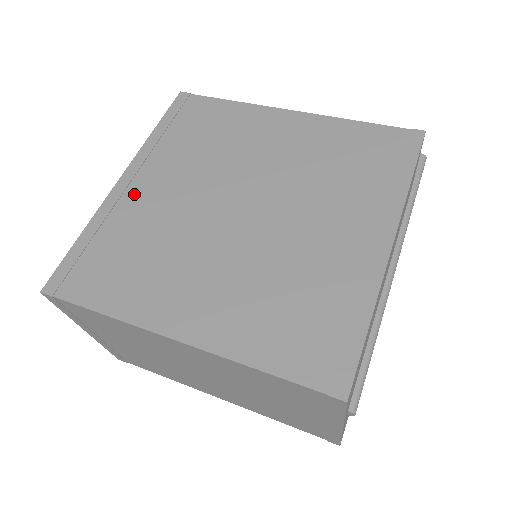
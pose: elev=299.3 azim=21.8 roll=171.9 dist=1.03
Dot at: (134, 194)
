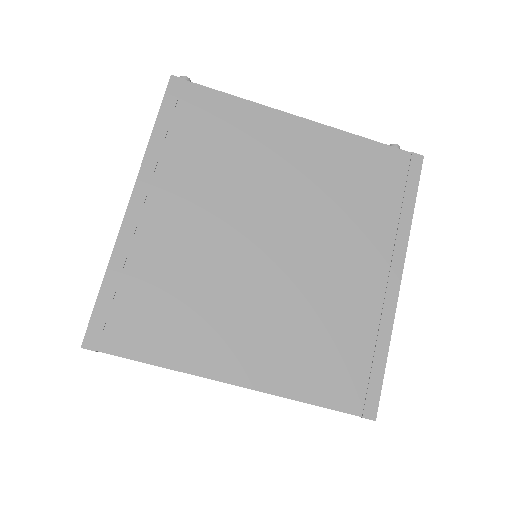
Dot at: (152, 224)
